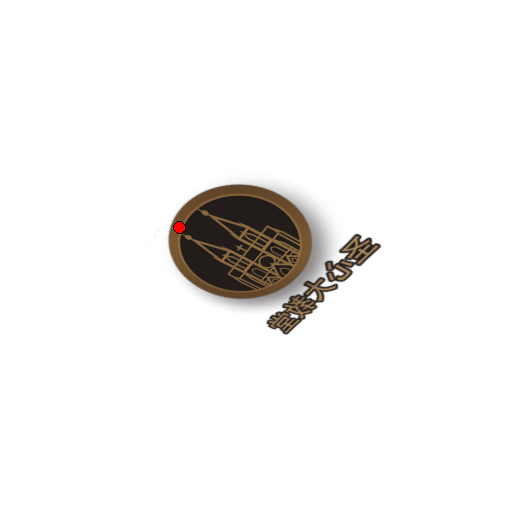
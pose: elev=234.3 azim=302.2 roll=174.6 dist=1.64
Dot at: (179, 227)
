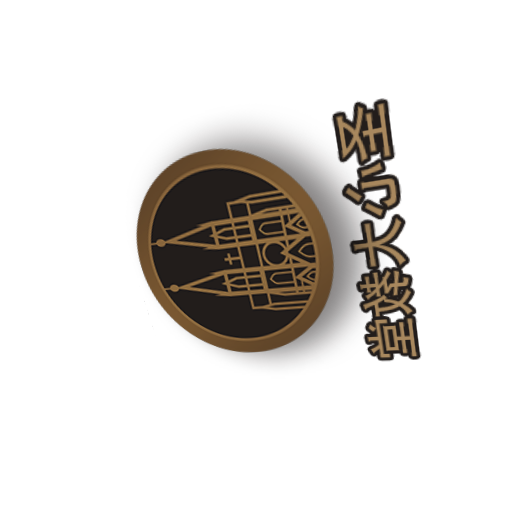
Dot at: (157, 282)
